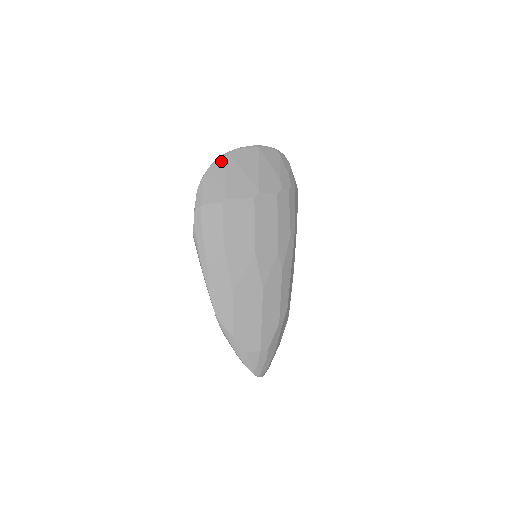
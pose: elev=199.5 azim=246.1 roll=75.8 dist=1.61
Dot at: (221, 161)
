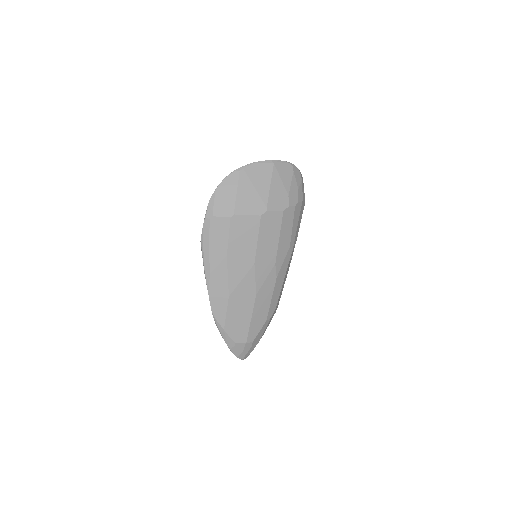
Dot at: (235, 175)
